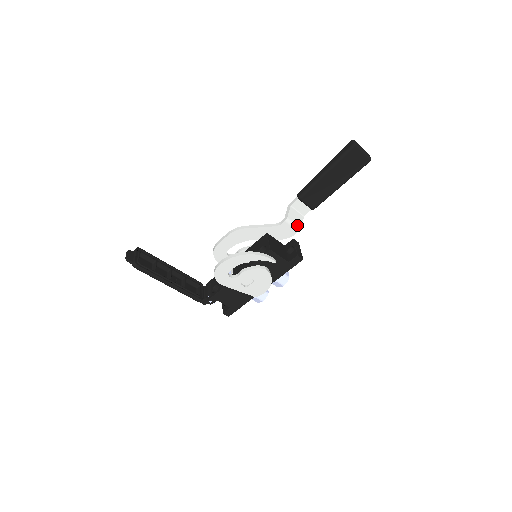
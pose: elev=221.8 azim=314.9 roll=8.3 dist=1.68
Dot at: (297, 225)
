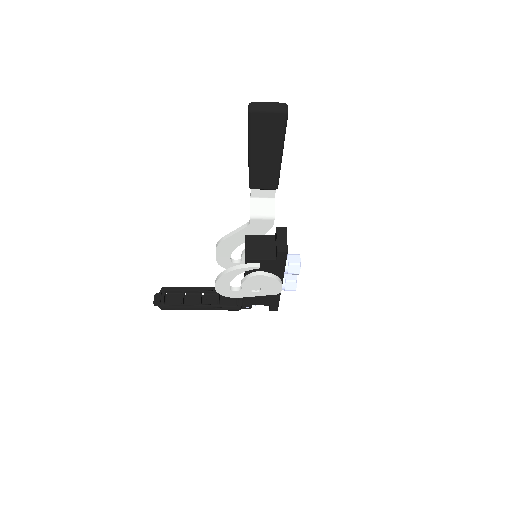
Dot at: (268, 215)
